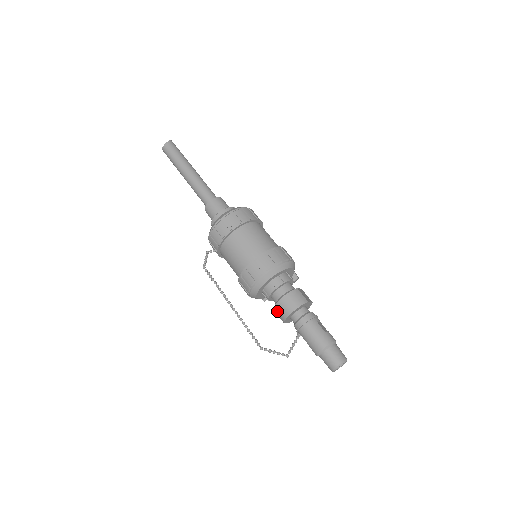
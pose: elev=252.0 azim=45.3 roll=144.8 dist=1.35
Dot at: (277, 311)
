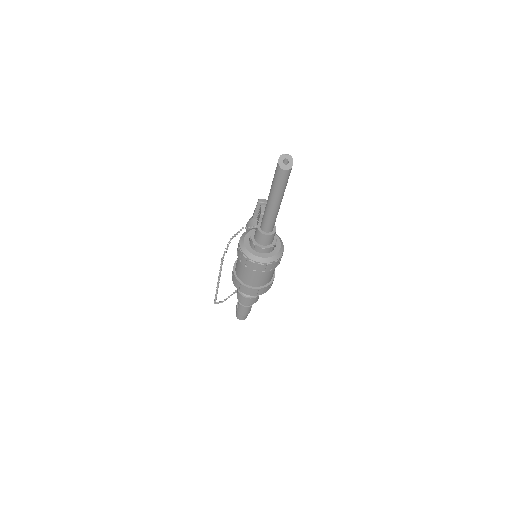
Dot at: (240, 296)
